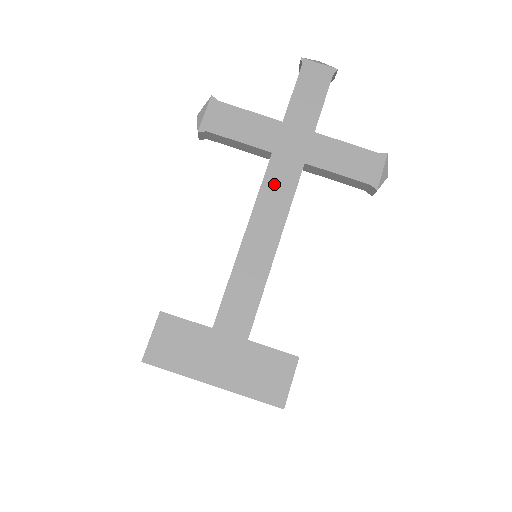
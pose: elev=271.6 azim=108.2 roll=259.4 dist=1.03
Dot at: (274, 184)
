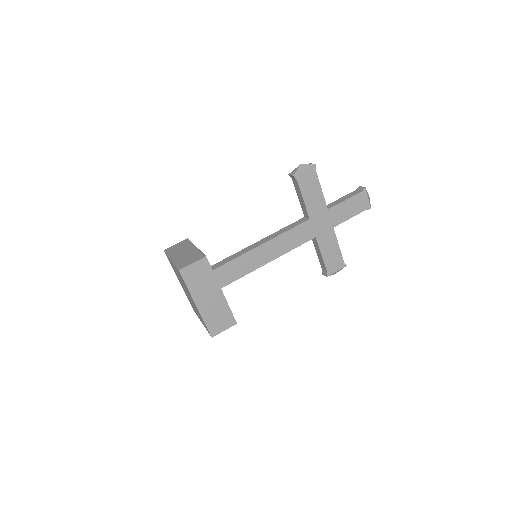
Dot at: (296, 234)
